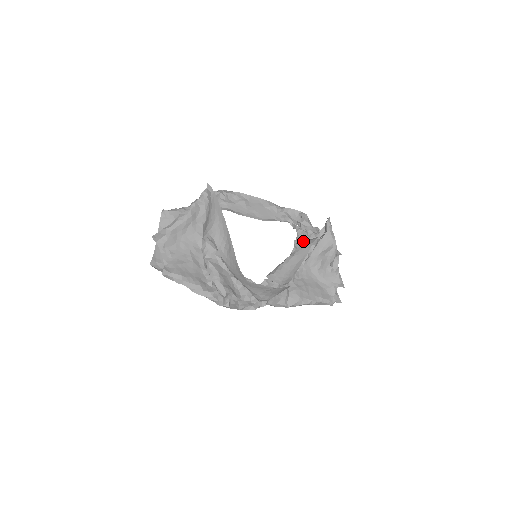
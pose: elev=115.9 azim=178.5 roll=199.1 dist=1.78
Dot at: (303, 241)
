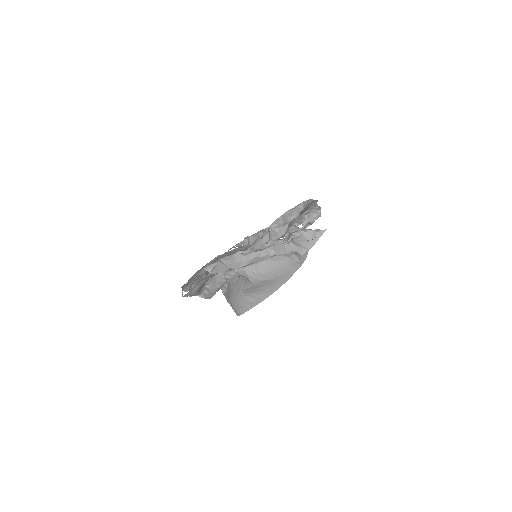
Dot at: (292, 224)
